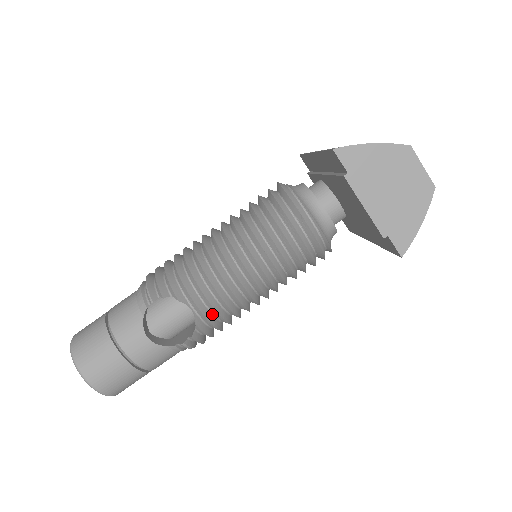
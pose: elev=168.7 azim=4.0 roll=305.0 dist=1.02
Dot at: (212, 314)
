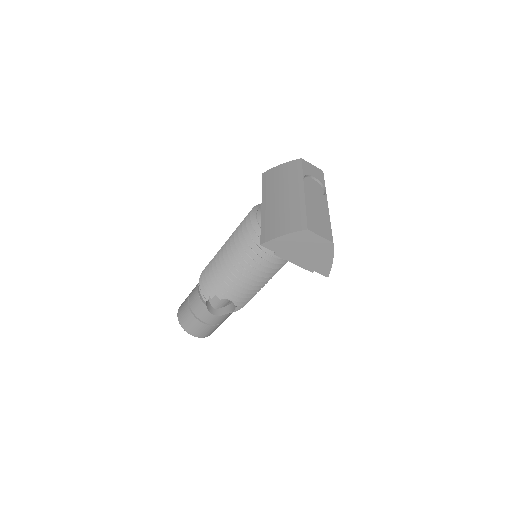
Dot at: occluded
